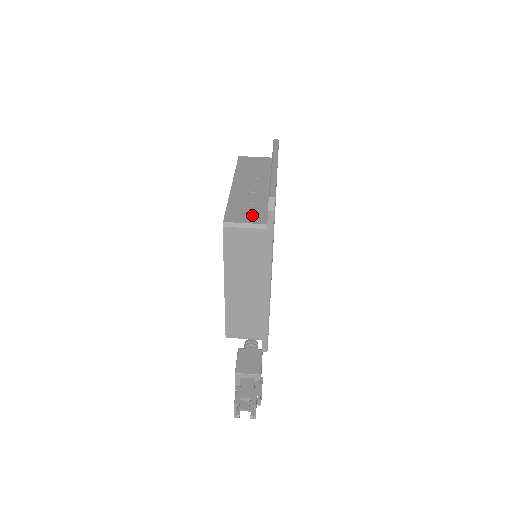
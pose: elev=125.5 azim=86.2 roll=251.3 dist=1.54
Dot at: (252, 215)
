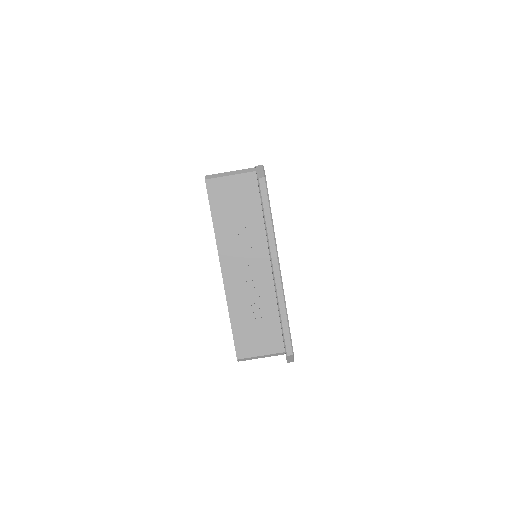
Dot at: (264, 339)
